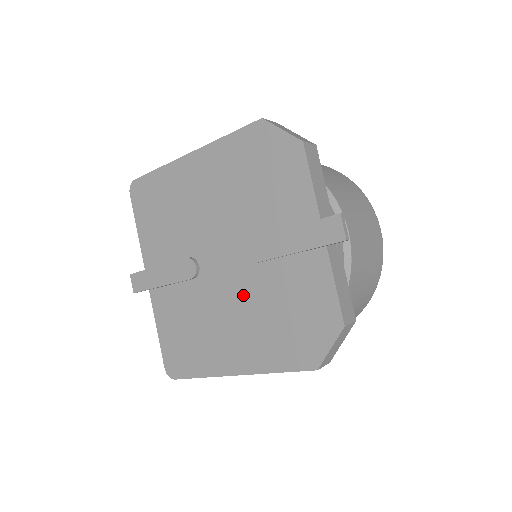
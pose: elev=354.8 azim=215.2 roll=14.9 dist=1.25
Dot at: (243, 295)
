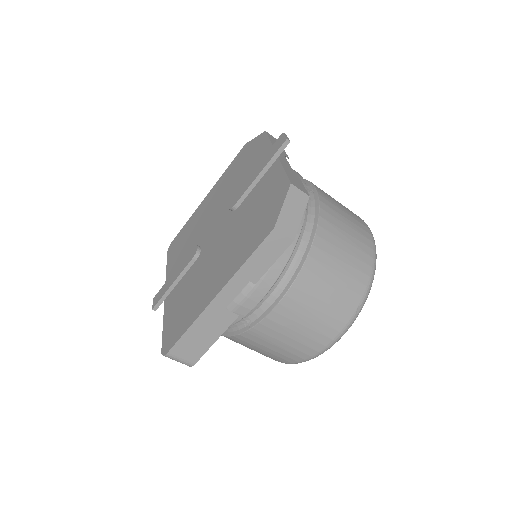
Dot at: (227, 235)
